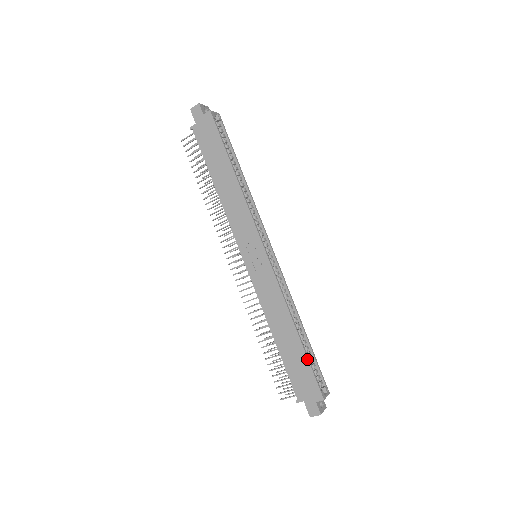
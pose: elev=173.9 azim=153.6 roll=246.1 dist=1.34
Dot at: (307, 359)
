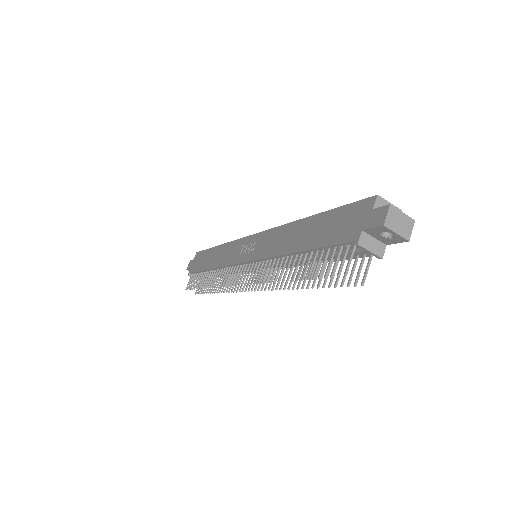
Dot at: (331, 210)
